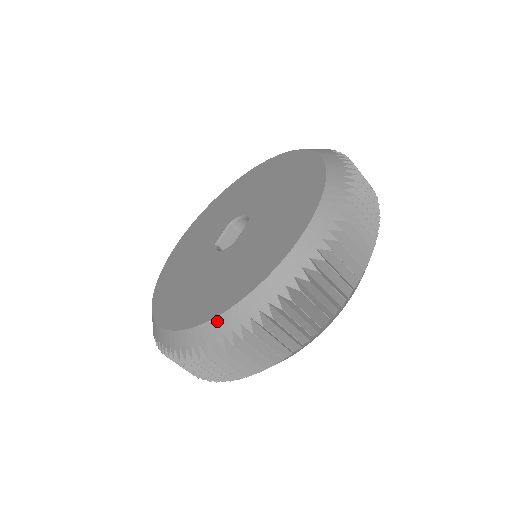
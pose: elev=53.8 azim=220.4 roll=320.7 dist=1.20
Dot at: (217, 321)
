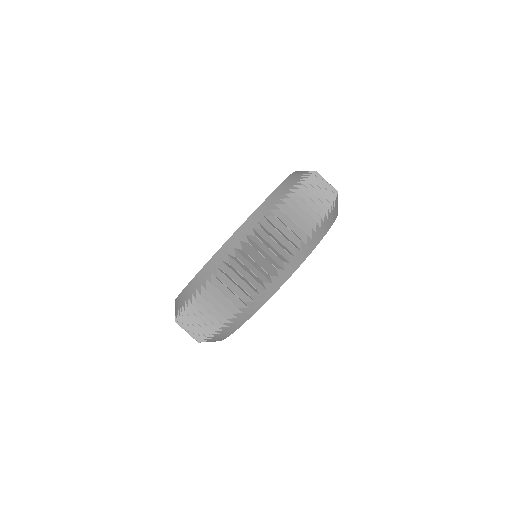
Dot at: (178, 299)
